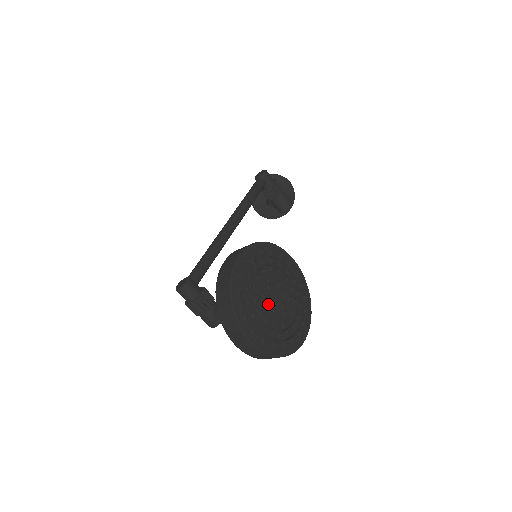
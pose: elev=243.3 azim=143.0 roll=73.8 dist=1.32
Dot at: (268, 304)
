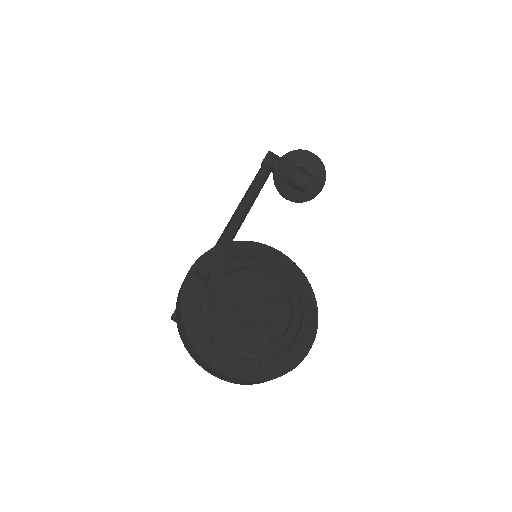
Dot at: (241, 317)
